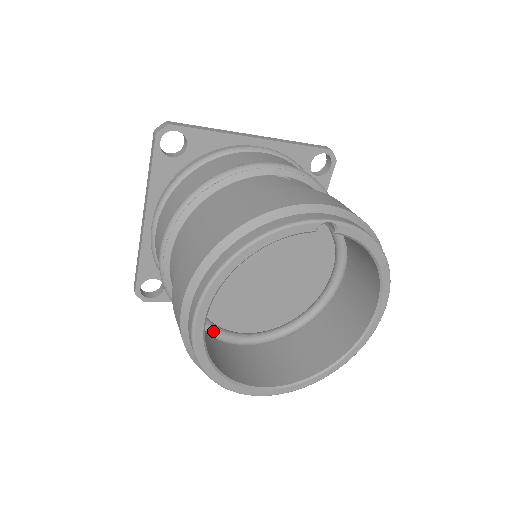
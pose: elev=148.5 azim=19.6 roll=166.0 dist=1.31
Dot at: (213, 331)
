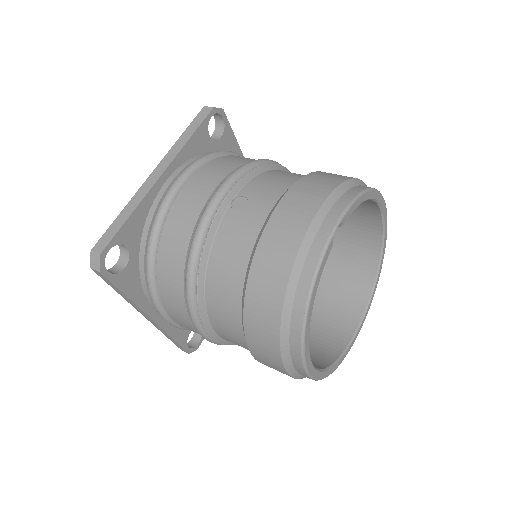
Dot at: occluded
